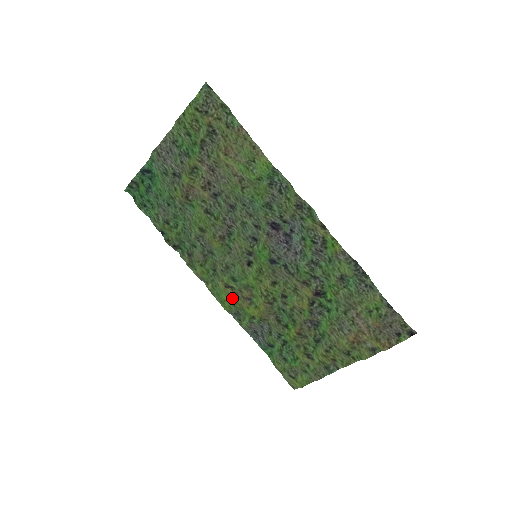
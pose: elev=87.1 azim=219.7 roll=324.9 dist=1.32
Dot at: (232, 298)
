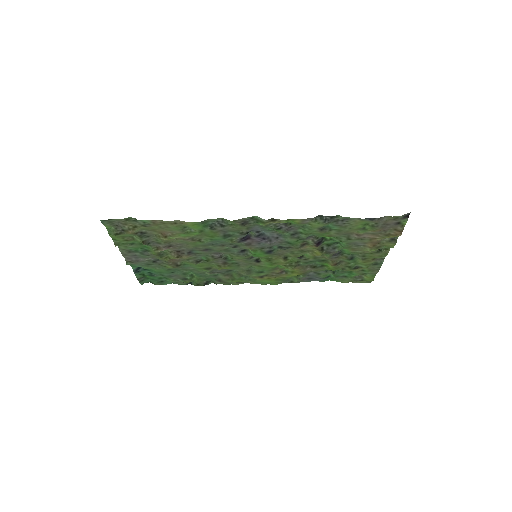
Dot at: (272, 279)
